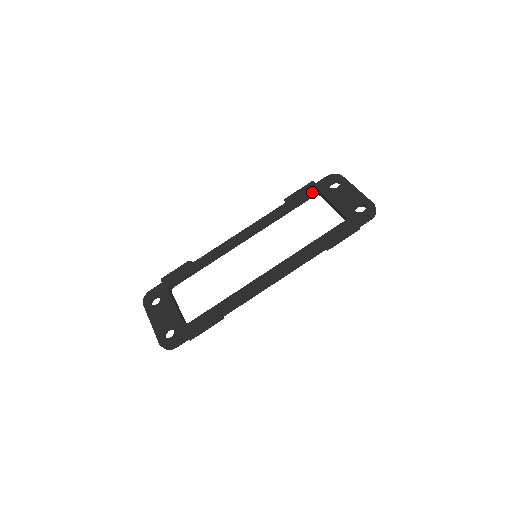
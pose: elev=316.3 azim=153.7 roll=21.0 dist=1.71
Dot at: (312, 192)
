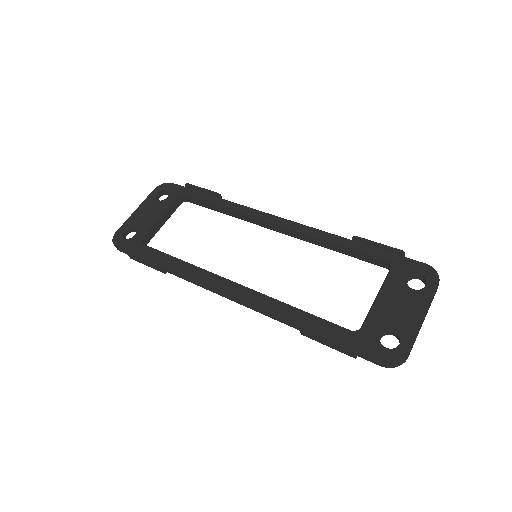
Dot at: (385, 261)
